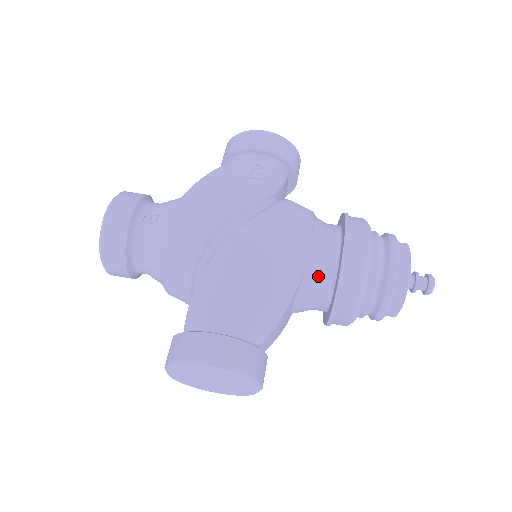
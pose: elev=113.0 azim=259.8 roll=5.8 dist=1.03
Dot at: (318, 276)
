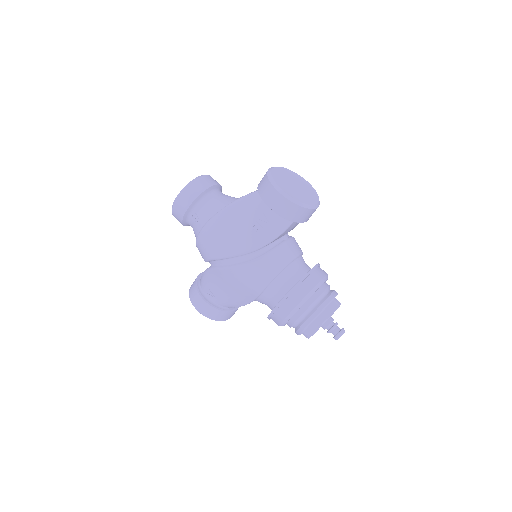
Dot at: (265, 303)
